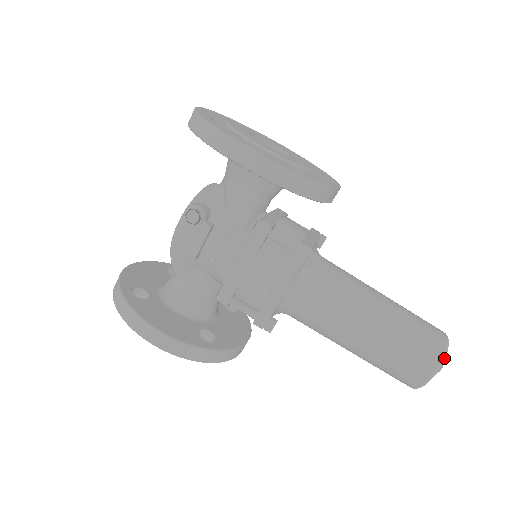
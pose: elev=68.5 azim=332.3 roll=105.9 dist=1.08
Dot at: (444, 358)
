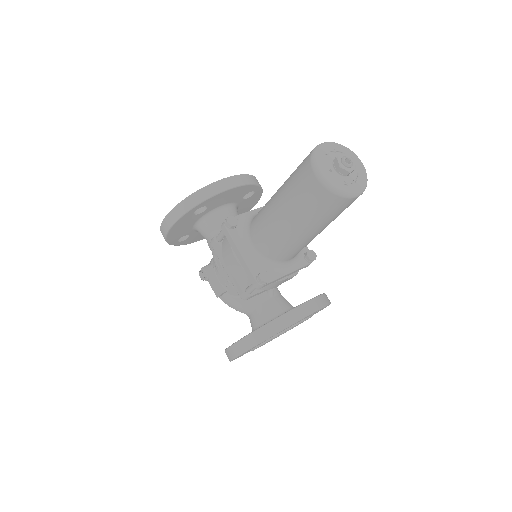
Dot at: (313, 158)
